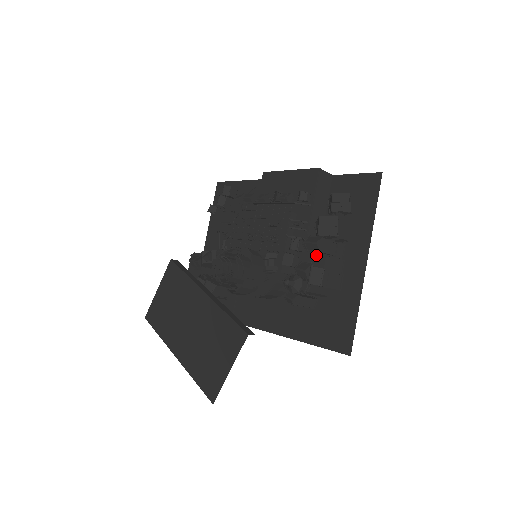
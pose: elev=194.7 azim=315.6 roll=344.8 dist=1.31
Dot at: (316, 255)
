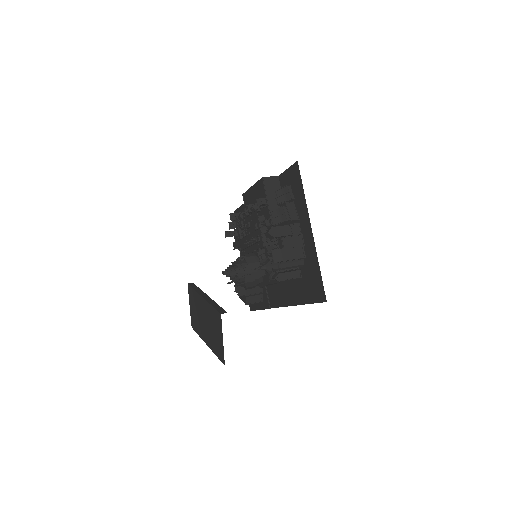
Dot at: (277, 240)
